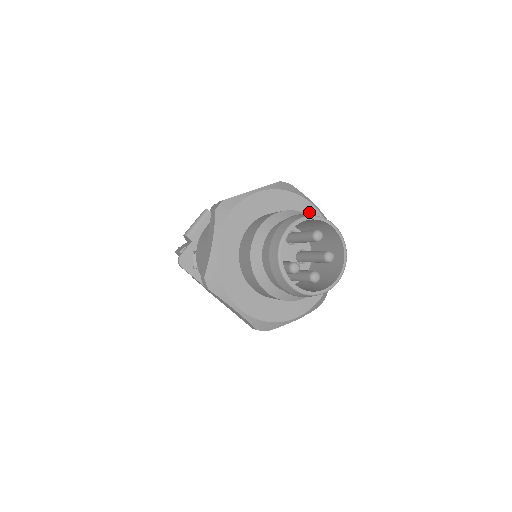
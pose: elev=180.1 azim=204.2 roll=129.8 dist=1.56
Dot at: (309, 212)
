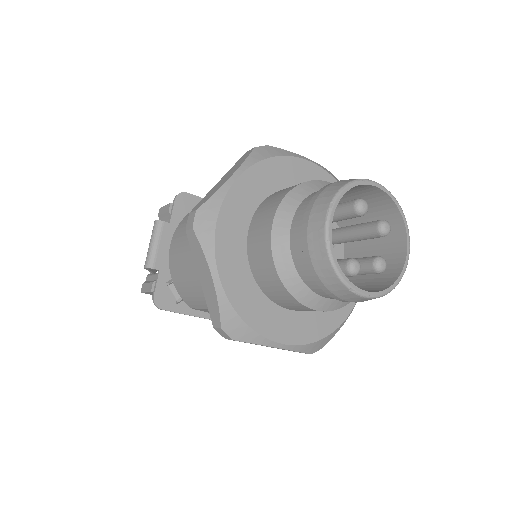
Dot at: (308, 173)
